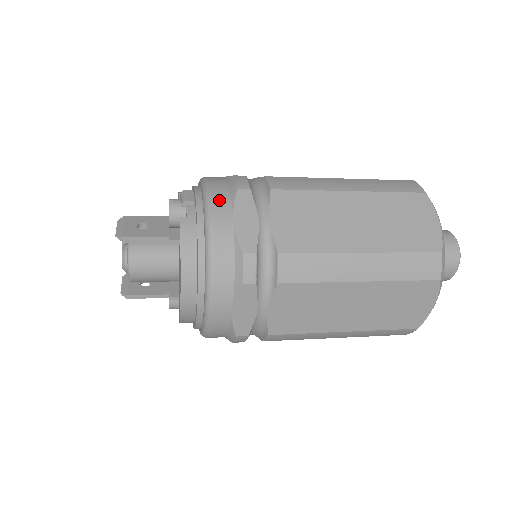
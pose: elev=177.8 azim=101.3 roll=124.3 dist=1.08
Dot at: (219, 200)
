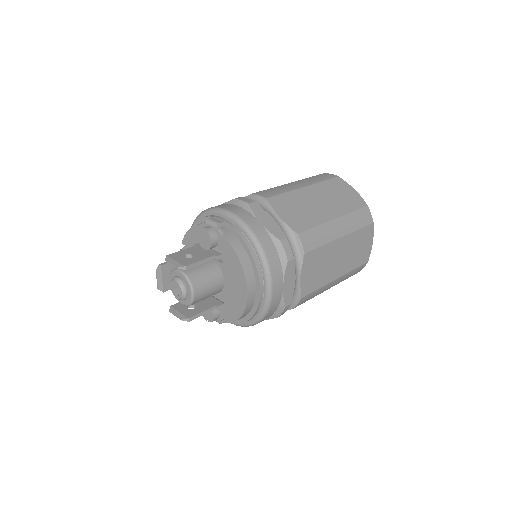
Dot at: (243, 214)
